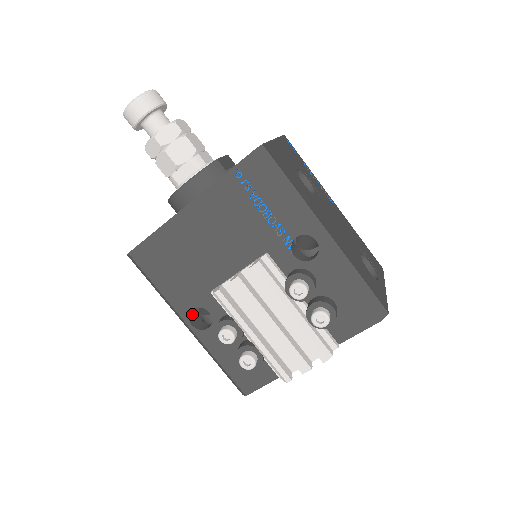
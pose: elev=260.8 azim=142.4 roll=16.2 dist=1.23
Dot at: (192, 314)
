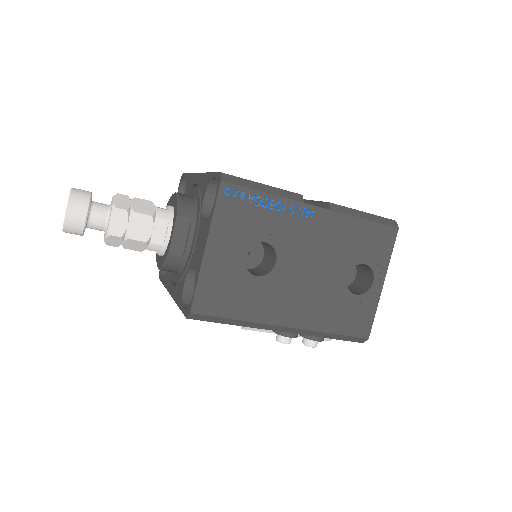
Dot at: occluded
